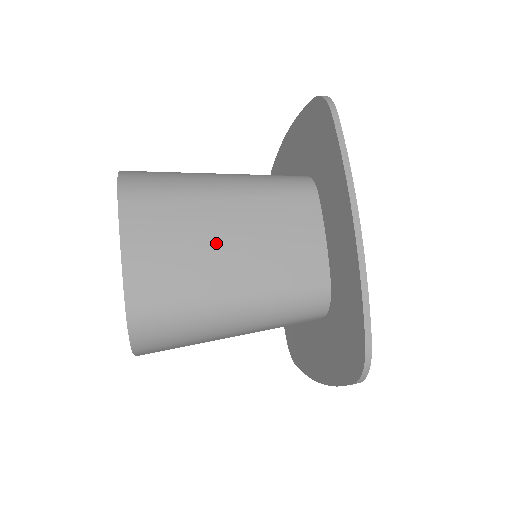
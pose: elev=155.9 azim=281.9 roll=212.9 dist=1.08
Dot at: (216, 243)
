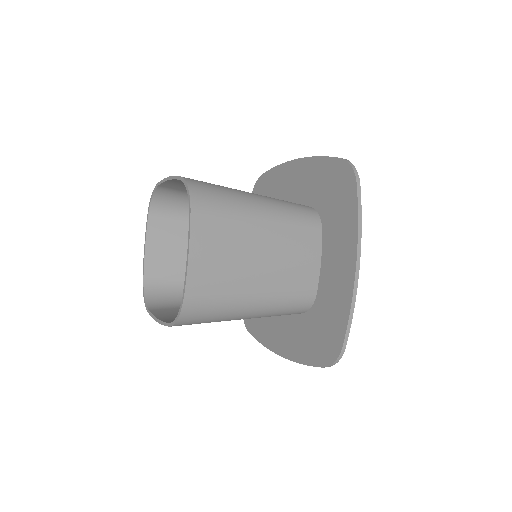
Dot at: occluded
